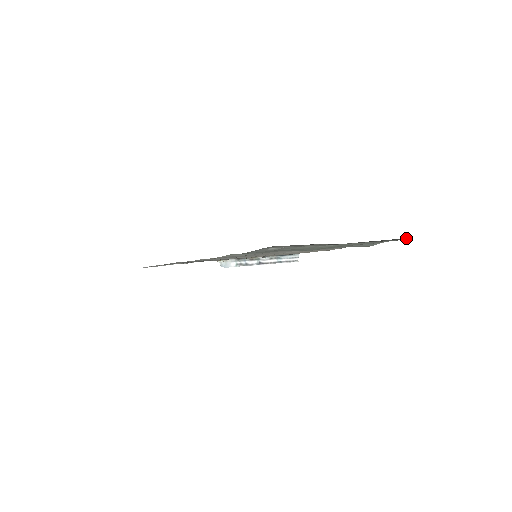
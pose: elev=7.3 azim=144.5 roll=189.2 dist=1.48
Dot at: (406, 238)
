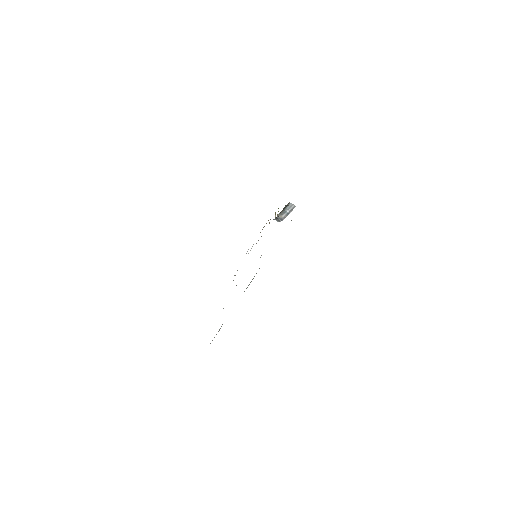
Dot at: occluded
